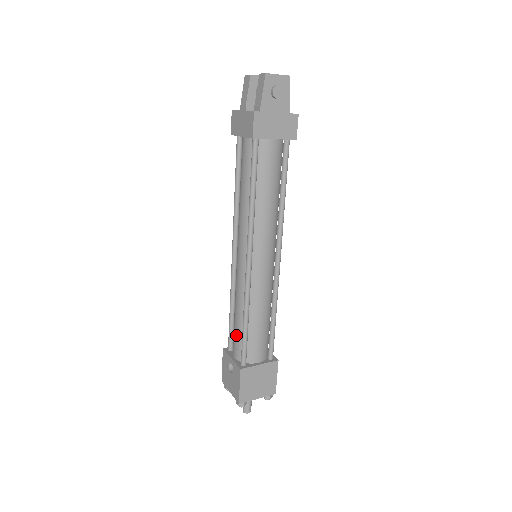
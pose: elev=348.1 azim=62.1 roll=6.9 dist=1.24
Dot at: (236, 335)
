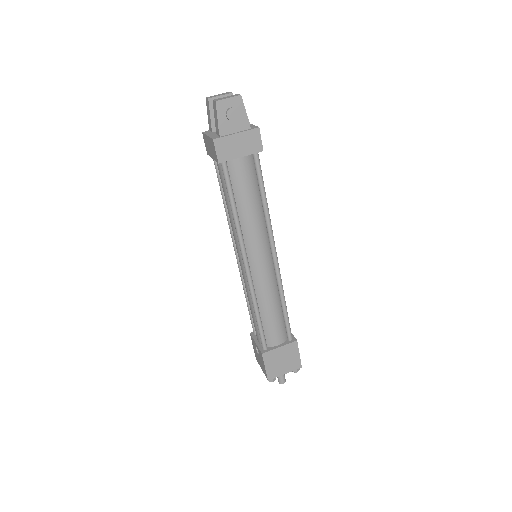
Dot at: (254, 324)
